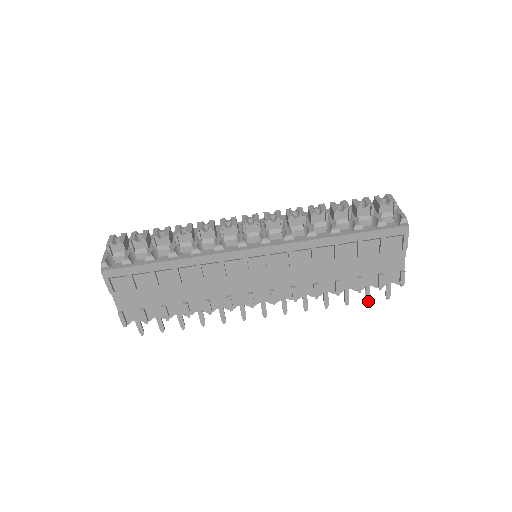
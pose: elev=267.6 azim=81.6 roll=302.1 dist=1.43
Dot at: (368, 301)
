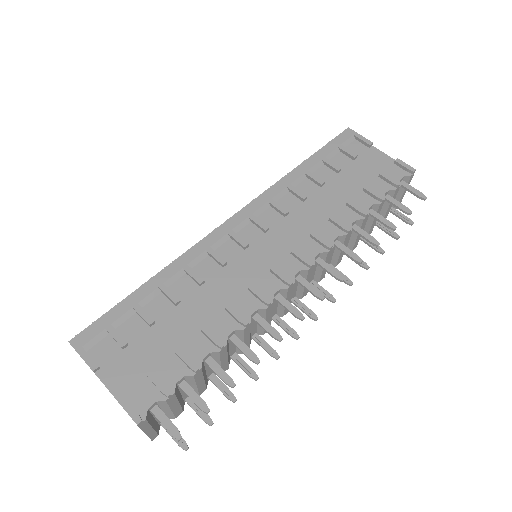
Dot at: (410, 212)
